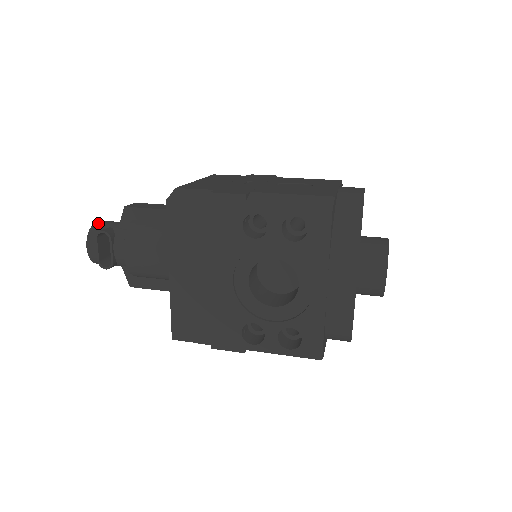
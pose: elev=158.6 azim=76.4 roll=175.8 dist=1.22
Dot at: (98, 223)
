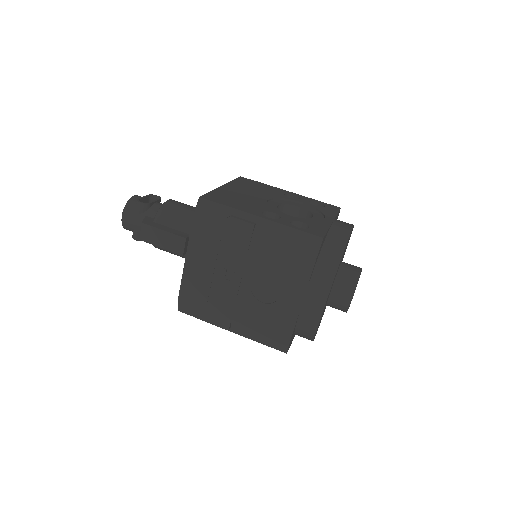
Dot at: (125, 223)
